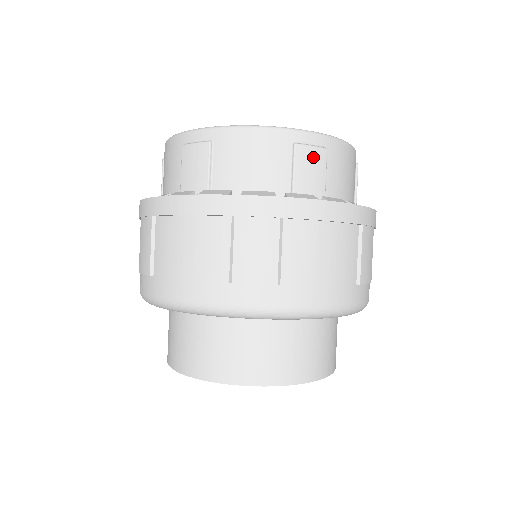
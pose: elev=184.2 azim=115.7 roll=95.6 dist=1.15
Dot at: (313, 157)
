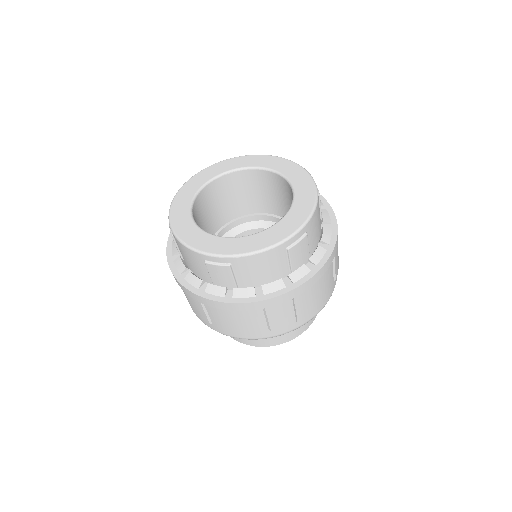
Dot at: (219, 270)
